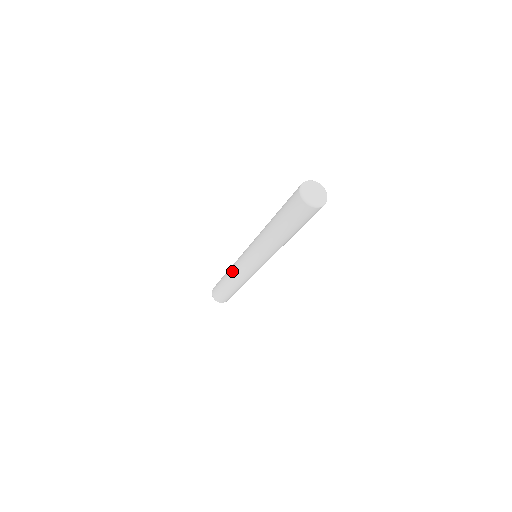
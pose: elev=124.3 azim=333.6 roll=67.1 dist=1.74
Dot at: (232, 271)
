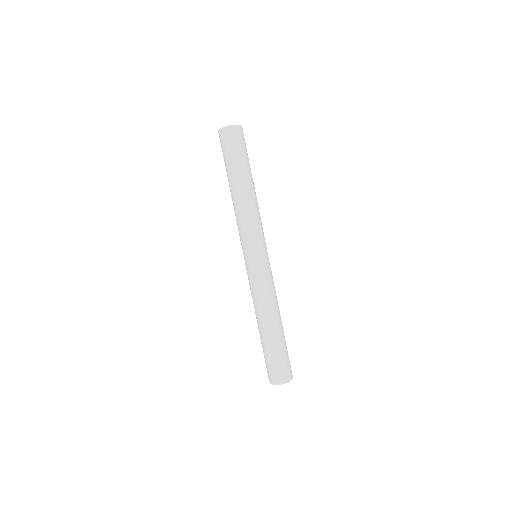
Dot at: (253, 300)
